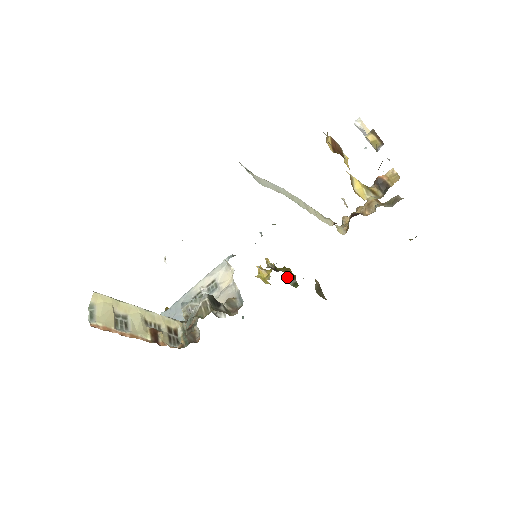
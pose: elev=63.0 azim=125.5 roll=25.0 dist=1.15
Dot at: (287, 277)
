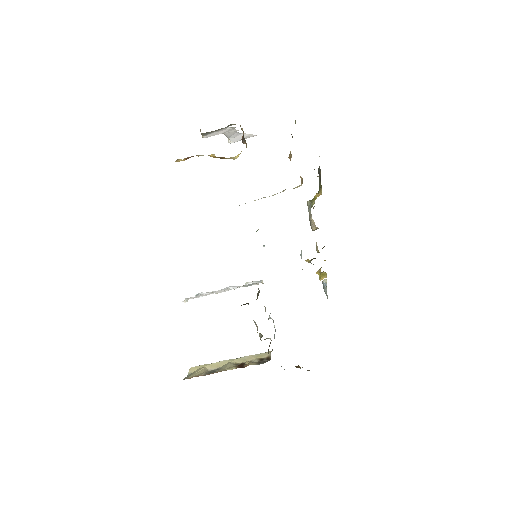
Dot at: (319, 252)
